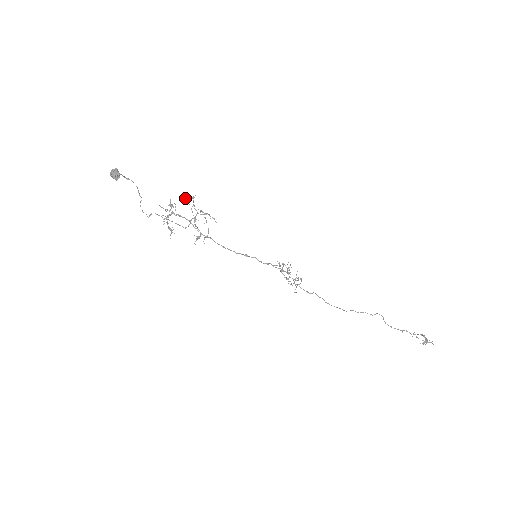
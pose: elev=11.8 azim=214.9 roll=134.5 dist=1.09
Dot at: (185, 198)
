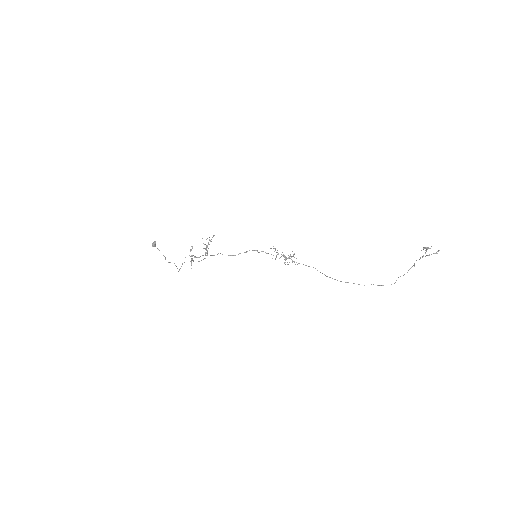
Dot at: occluded
